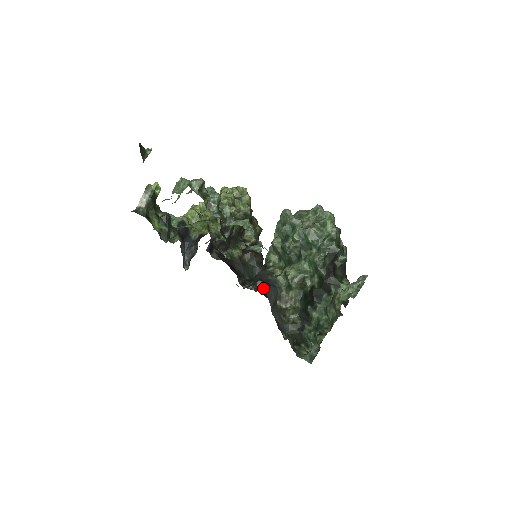
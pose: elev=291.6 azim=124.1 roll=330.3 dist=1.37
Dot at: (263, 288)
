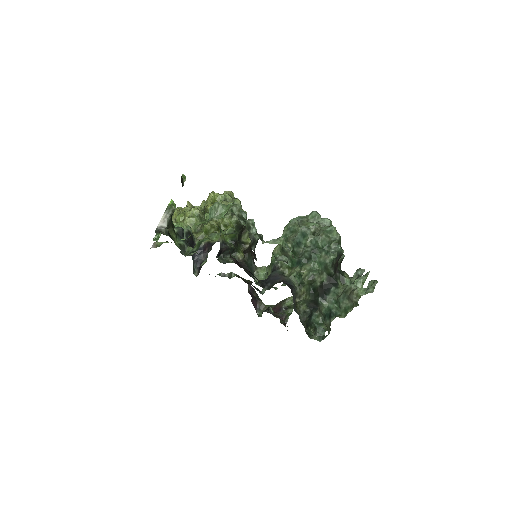
Dot at: occluded
